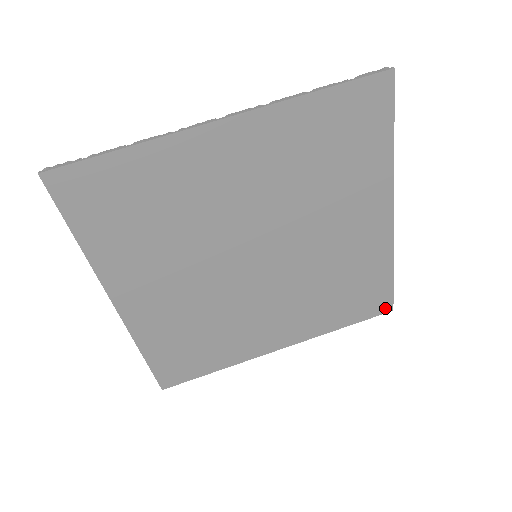
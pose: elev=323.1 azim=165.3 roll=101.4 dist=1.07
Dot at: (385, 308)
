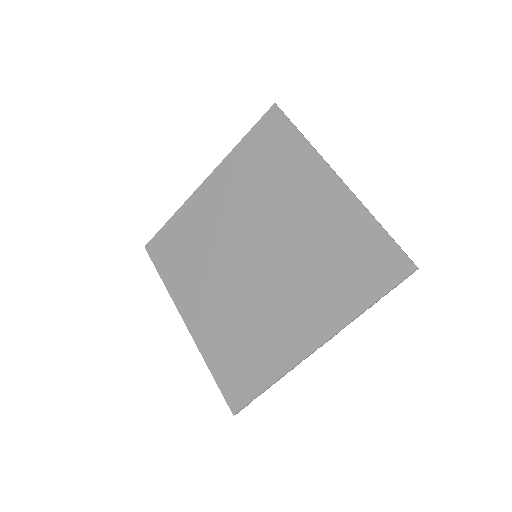
Dot at: (404, 268)
